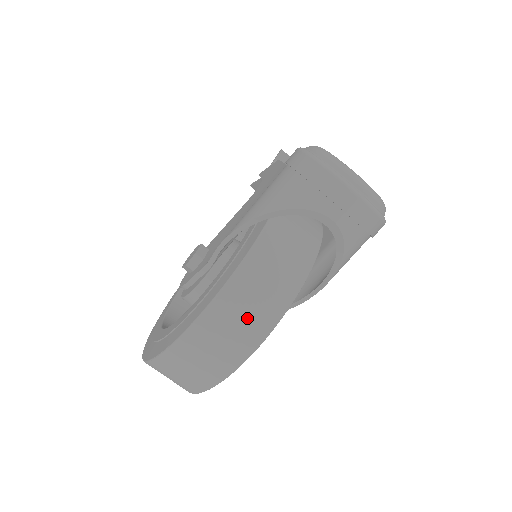
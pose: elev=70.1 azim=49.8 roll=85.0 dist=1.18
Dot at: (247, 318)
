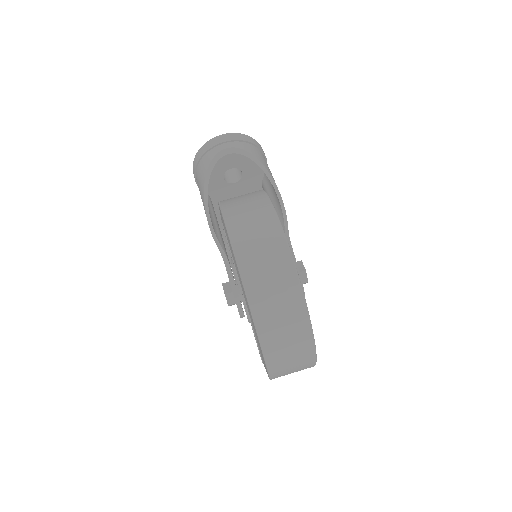
Dot at: (252, 213)
